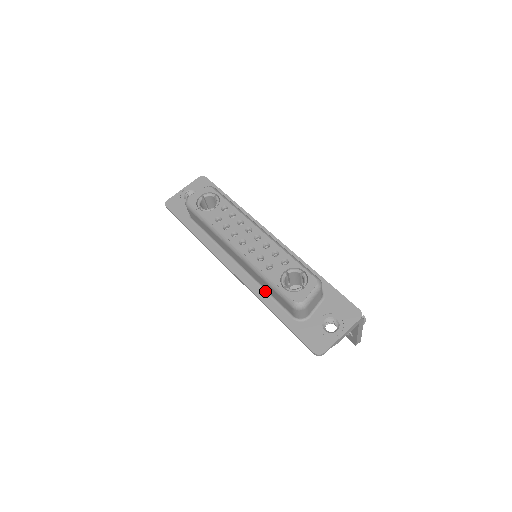
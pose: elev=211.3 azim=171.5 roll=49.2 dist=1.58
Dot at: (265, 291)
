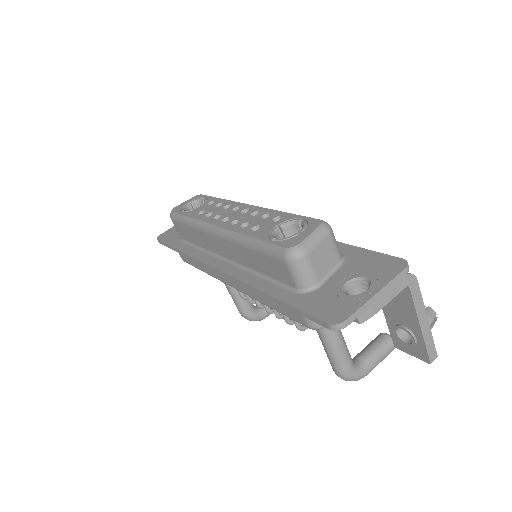
Dot at: (258, 275)
